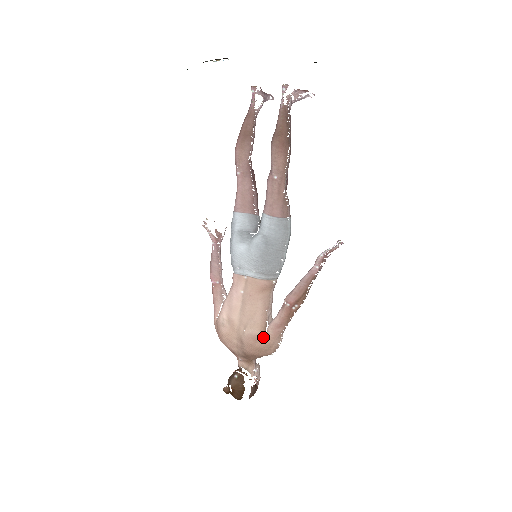
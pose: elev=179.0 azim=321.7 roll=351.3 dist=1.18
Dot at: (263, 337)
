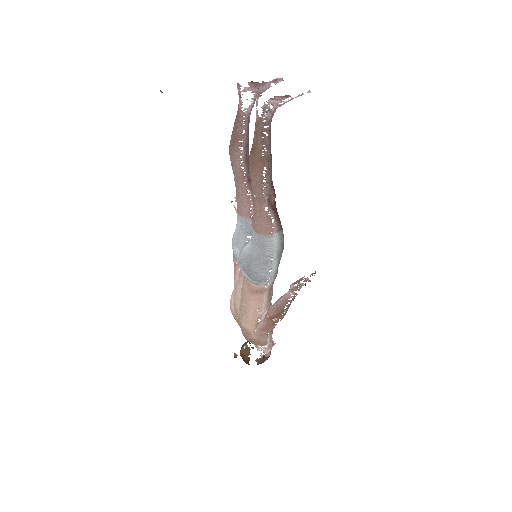
Dot at: (252, 333)
